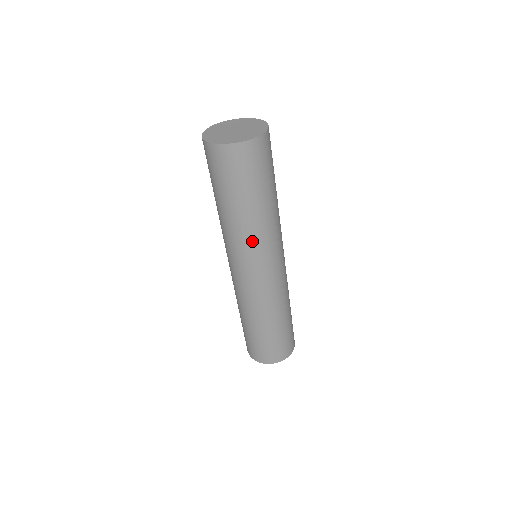
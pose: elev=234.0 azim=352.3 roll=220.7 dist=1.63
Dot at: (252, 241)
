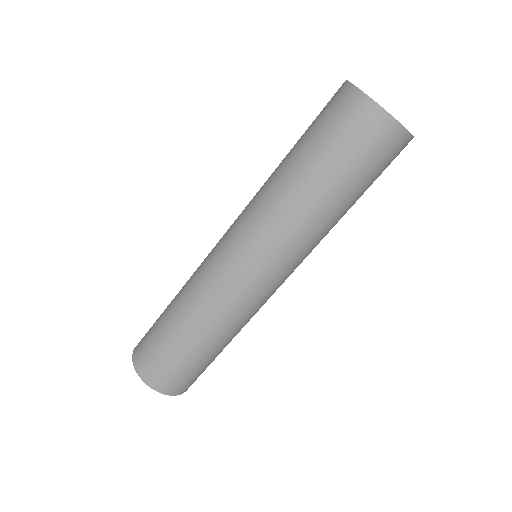
Dot at: (314, 246)
